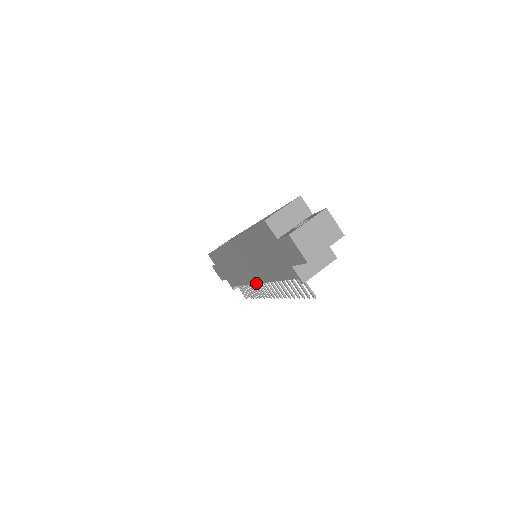
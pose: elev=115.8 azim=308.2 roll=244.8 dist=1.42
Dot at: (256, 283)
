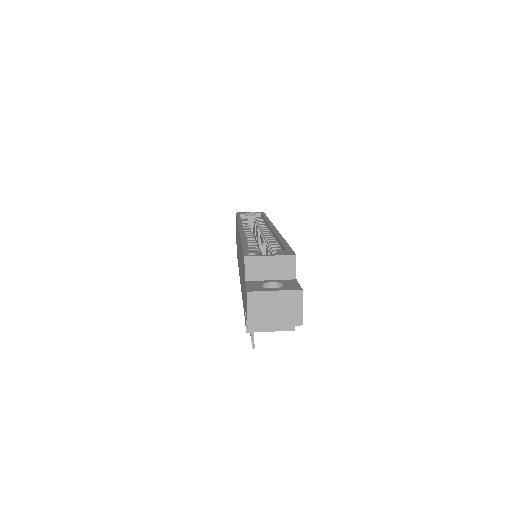
Dot at: occluded
